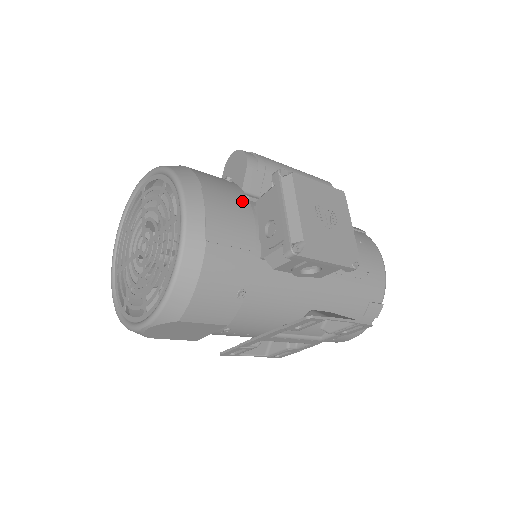
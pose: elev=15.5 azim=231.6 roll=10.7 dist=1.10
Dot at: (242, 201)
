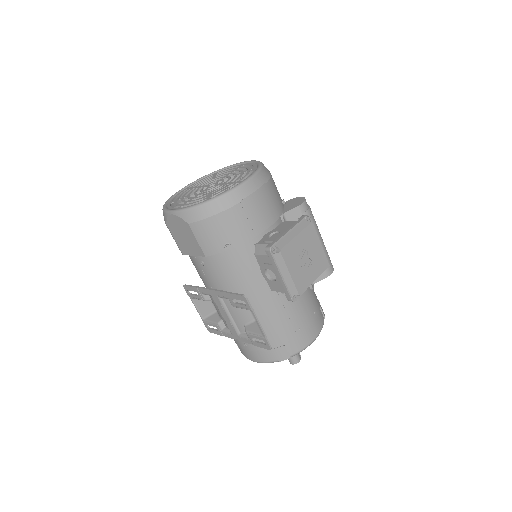
Dot at: (277, 212)
